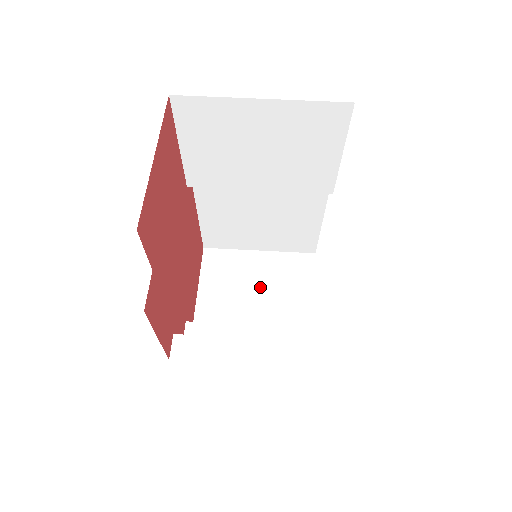
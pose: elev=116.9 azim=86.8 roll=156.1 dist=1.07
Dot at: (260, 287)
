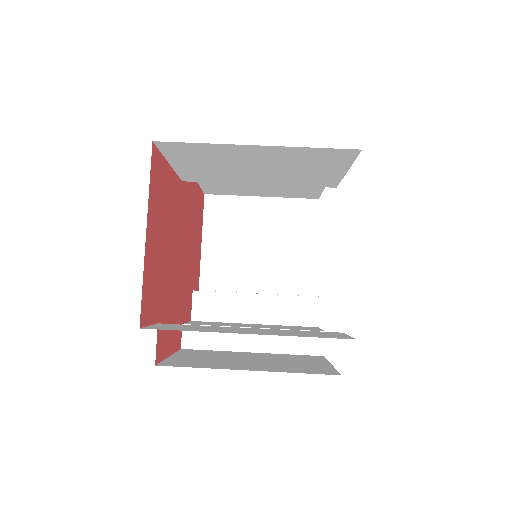
Dot at: (262, 238)
